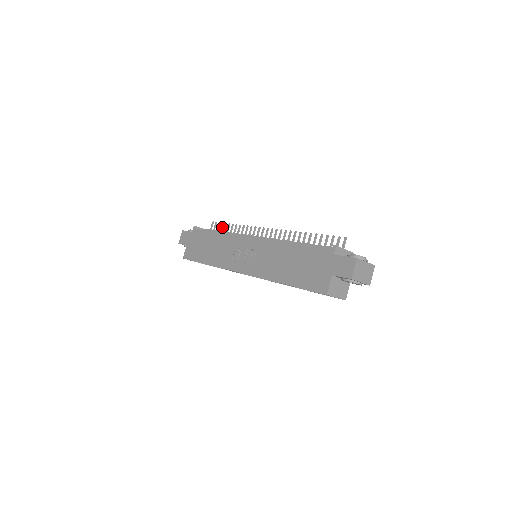
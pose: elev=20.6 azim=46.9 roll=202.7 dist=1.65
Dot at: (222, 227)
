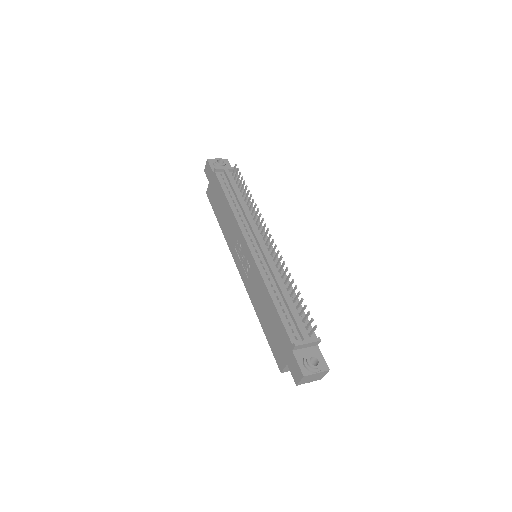
Dot at: (241, 181)
